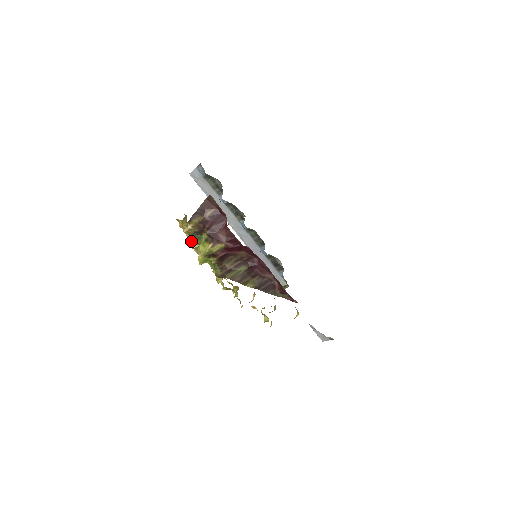
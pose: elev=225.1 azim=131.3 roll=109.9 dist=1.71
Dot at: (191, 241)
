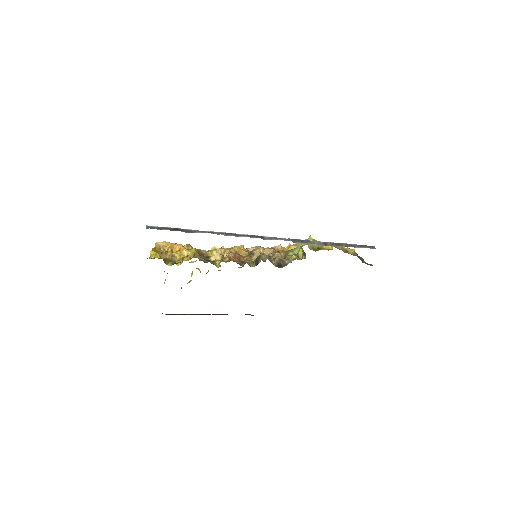
Dot at: occluded
